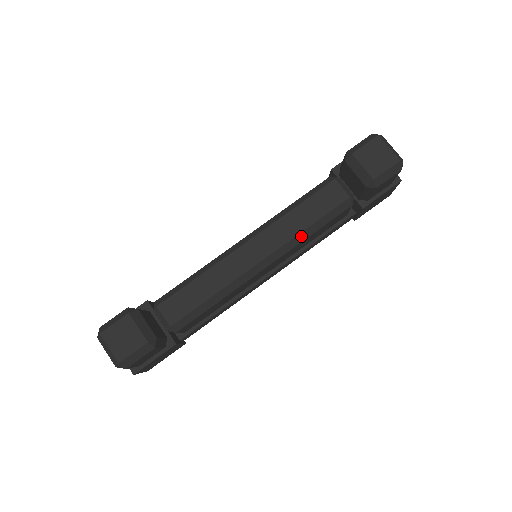
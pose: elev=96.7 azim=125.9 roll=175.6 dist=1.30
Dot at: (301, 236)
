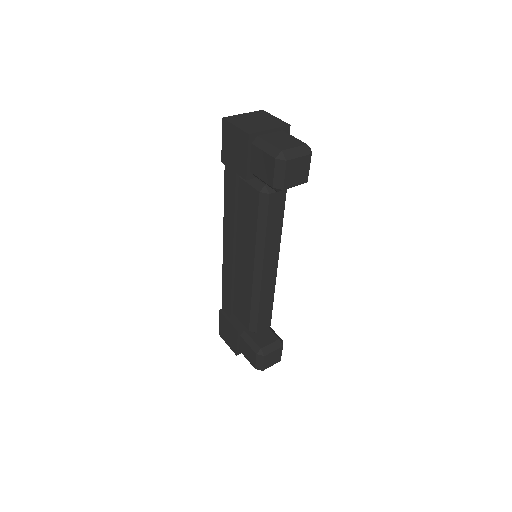
Dot at: (281, 233)
